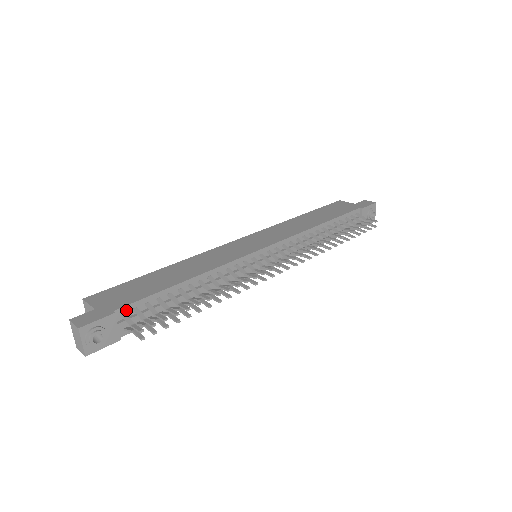
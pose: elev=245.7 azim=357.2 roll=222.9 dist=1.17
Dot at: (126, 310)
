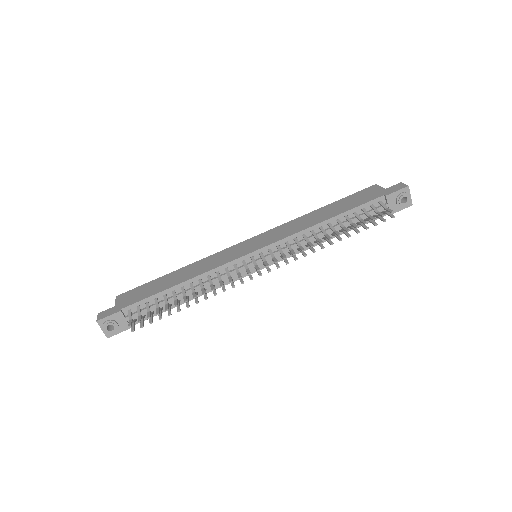
Dot at: (131, 308)
